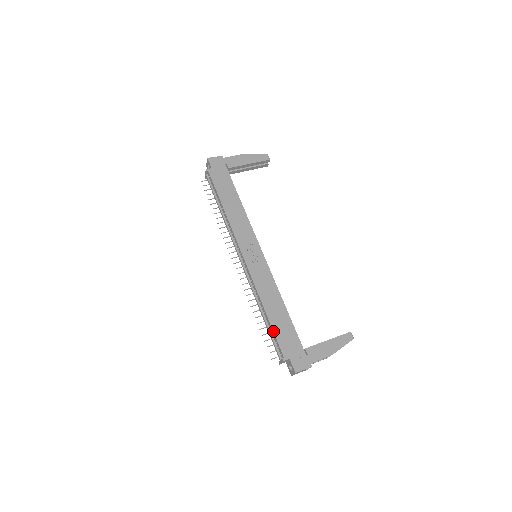
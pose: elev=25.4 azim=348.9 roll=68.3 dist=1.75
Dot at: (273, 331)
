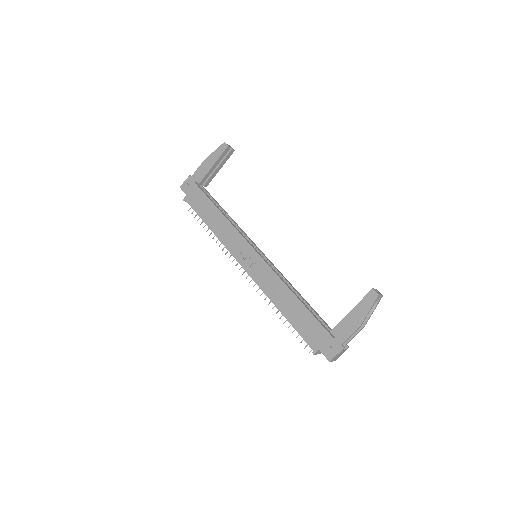
Dot at: (294, 328)
